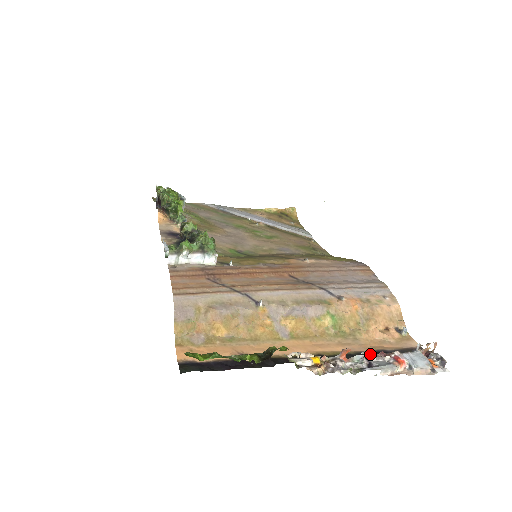
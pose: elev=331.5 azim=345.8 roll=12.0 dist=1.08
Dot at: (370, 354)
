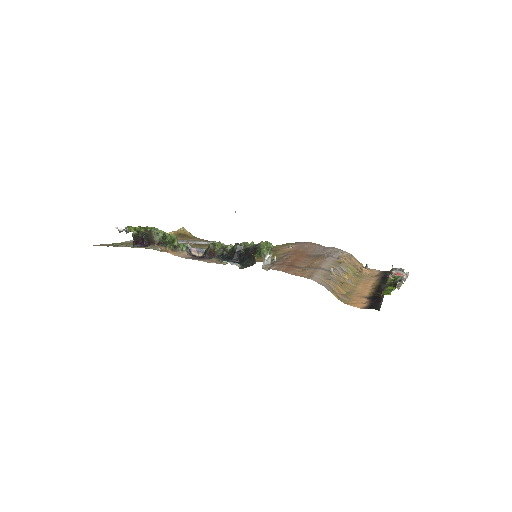
Dot at: (393, 274)
